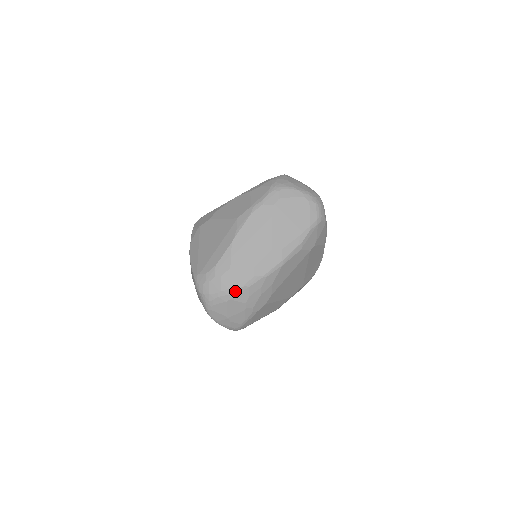
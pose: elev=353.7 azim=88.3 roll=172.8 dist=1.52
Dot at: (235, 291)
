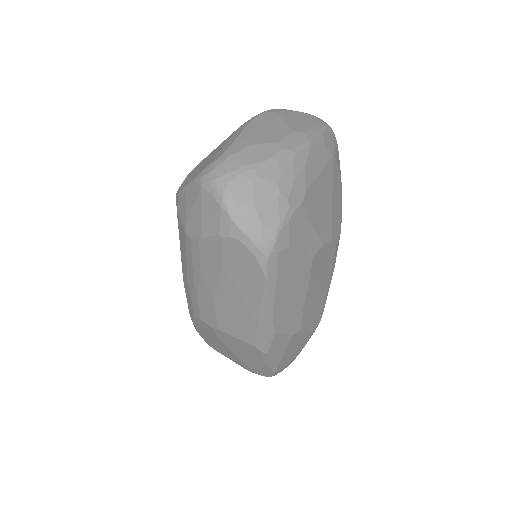
Dot at: (261, 164)
